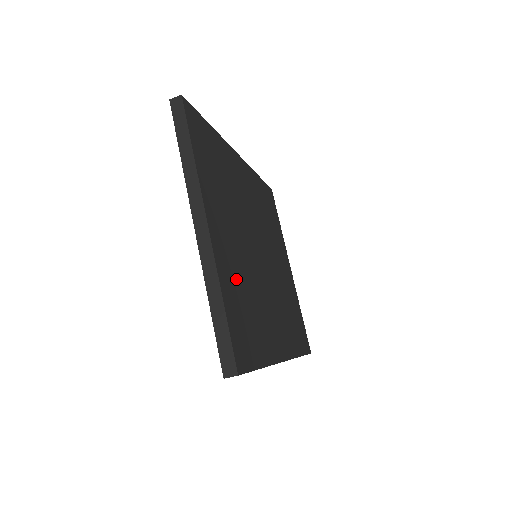
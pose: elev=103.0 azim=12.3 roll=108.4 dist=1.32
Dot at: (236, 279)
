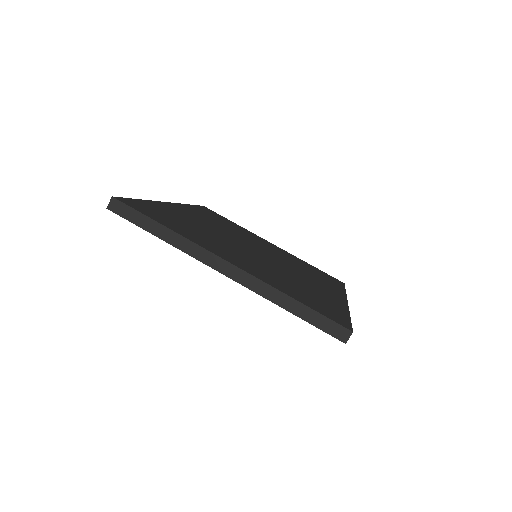
Dot at: (276, 279)
